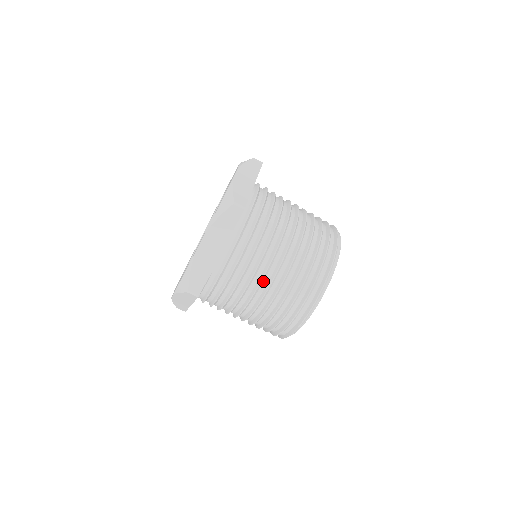
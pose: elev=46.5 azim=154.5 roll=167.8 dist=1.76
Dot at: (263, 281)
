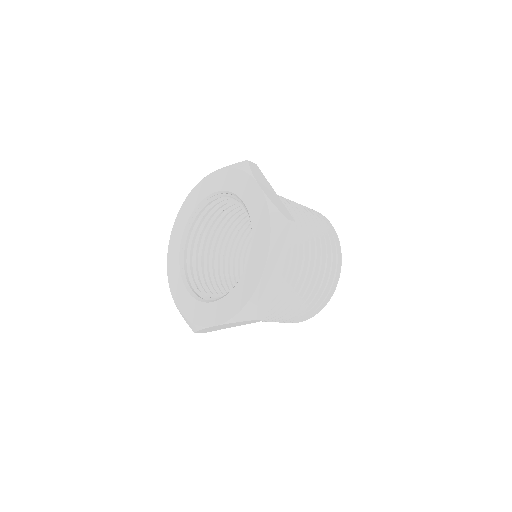
Dot at: (301, 283)
